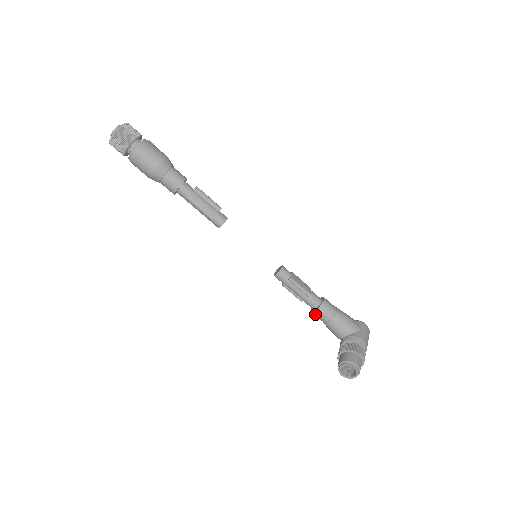
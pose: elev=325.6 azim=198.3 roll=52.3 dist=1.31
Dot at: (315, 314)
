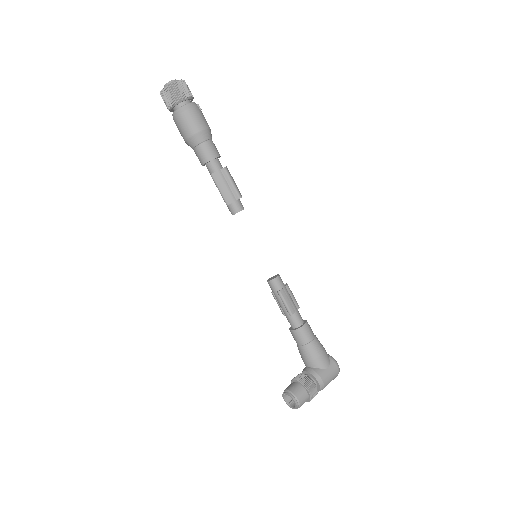
Dot at: (291, 333)
